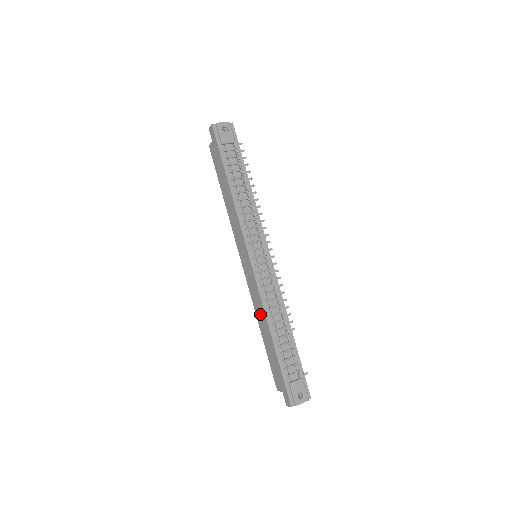
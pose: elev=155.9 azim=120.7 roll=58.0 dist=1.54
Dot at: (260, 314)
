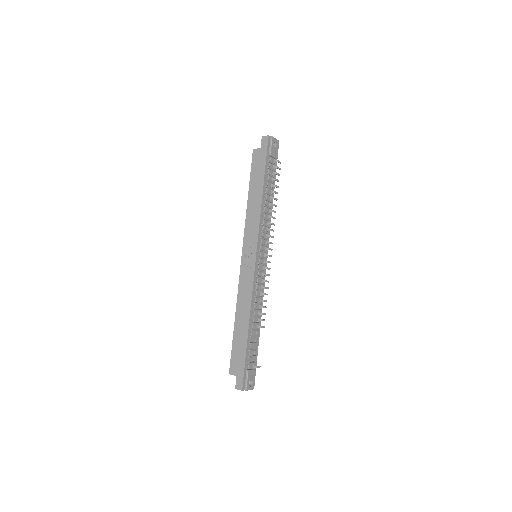
Dot at: (243, 305)
